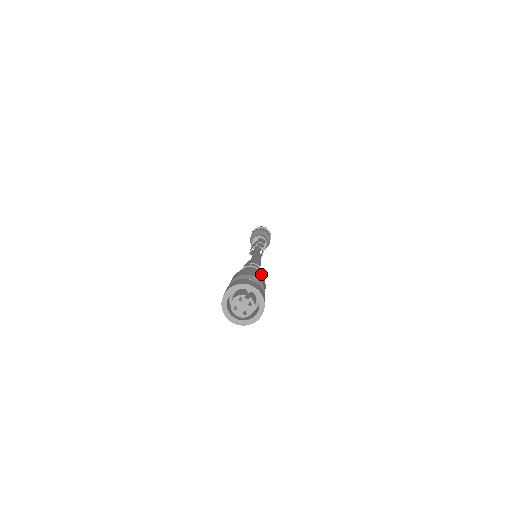
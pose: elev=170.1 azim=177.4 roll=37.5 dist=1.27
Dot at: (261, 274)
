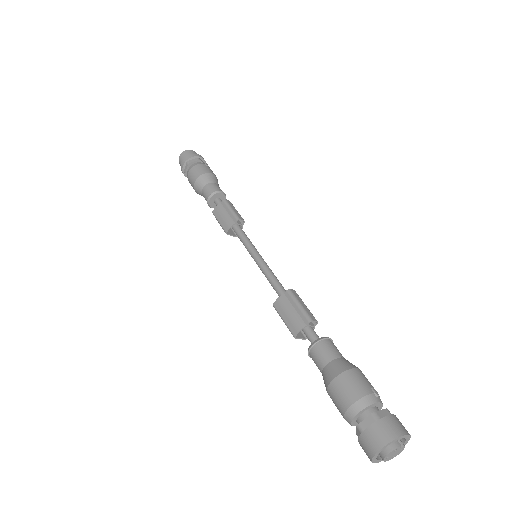
Dot at: (332, 342)
